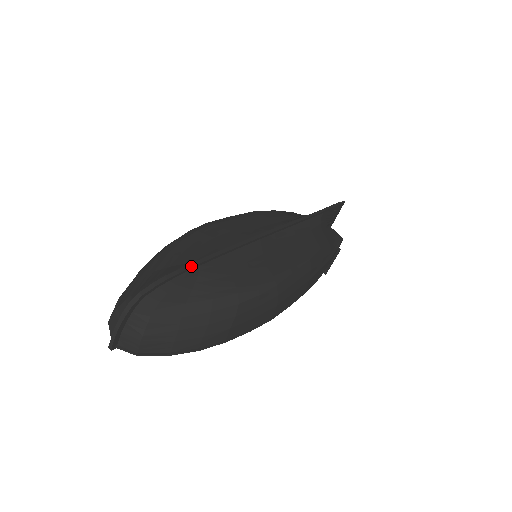
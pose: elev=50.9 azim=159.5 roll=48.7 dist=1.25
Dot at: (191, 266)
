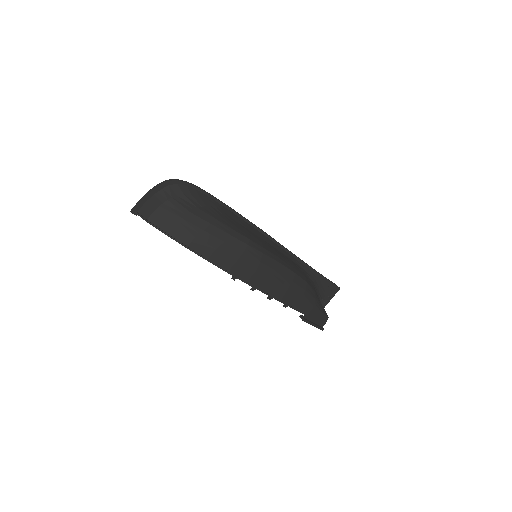
Dot at: (213, 196)
